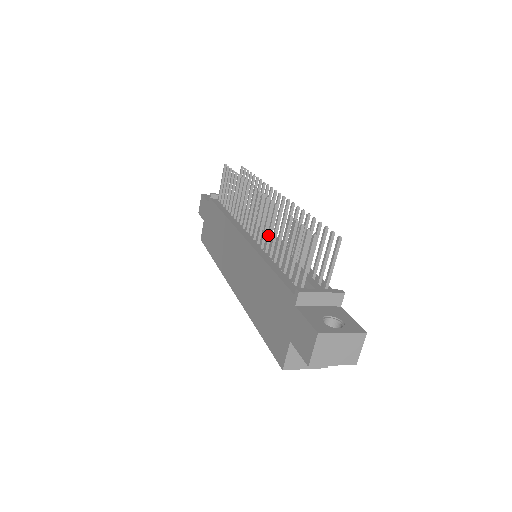
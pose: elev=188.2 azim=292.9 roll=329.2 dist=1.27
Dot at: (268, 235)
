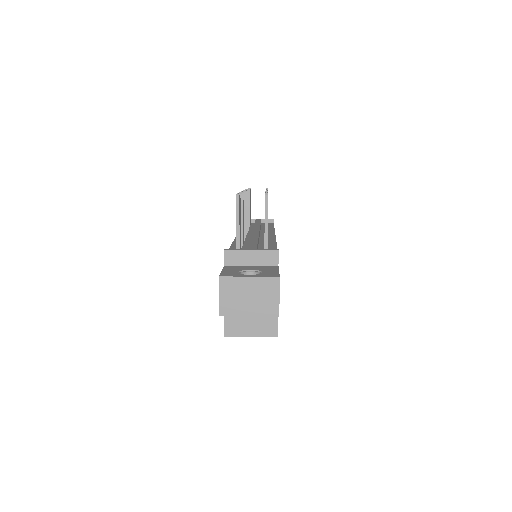
Dot at: occluded
